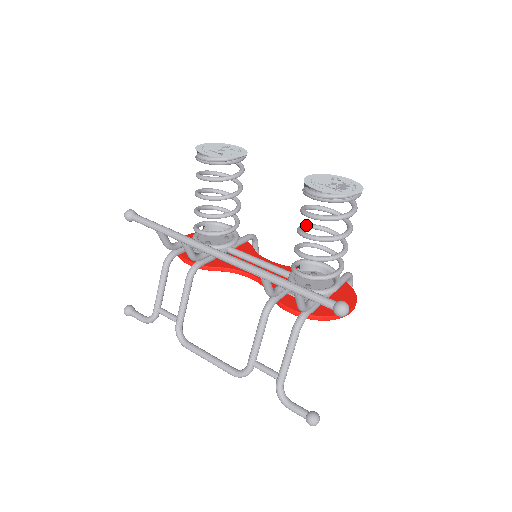
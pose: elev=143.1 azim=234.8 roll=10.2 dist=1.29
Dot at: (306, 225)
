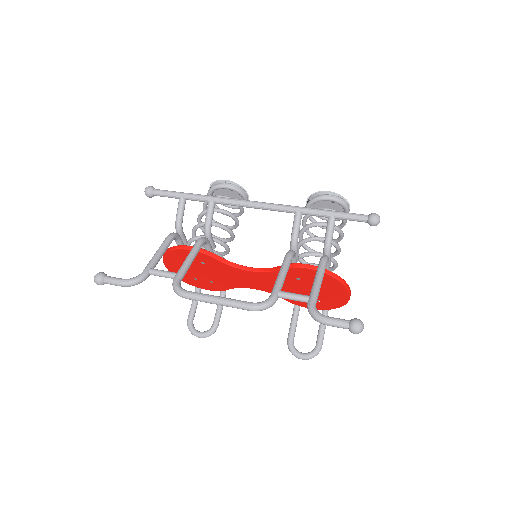
Dot at: (302, 238)
